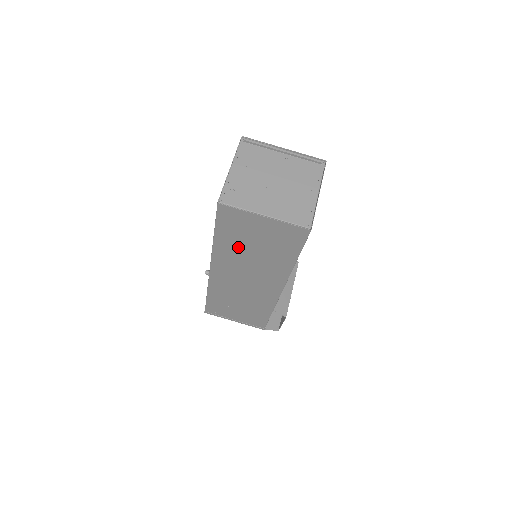
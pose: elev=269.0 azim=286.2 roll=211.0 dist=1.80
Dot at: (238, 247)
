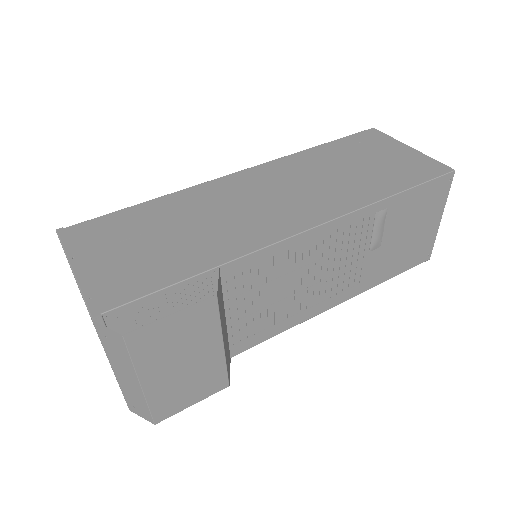
Dot at: (332, 161)
